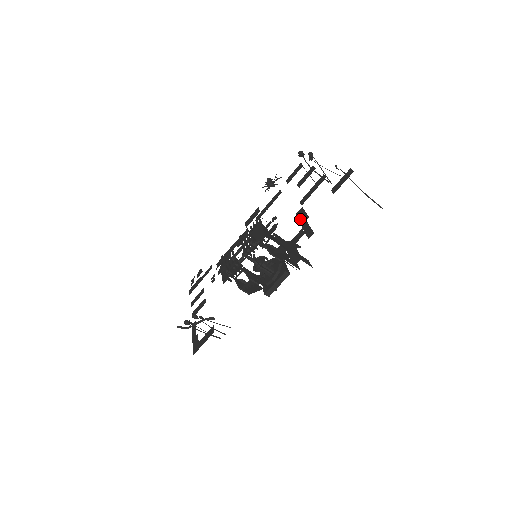
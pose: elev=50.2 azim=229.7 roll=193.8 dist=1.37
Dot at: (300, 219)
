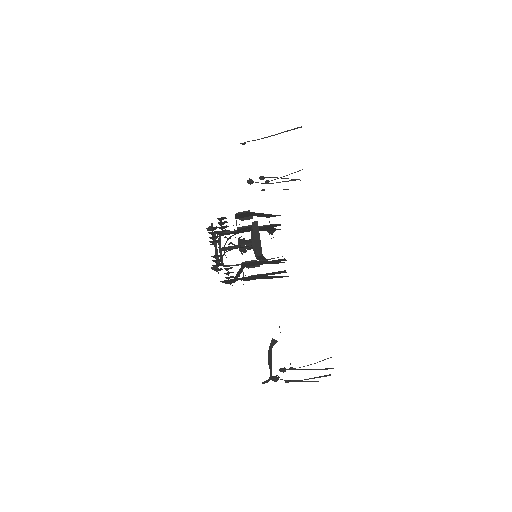
Dot at: occluded
